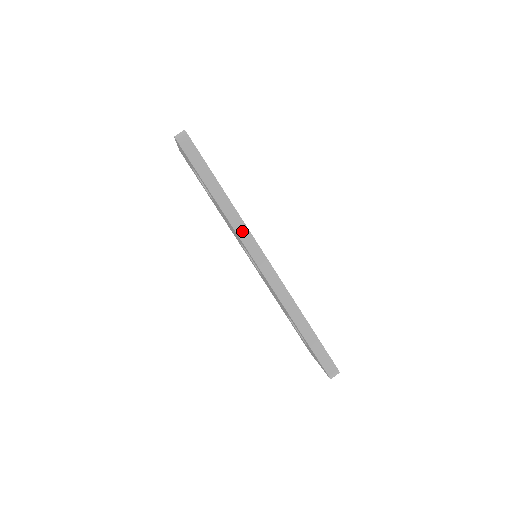
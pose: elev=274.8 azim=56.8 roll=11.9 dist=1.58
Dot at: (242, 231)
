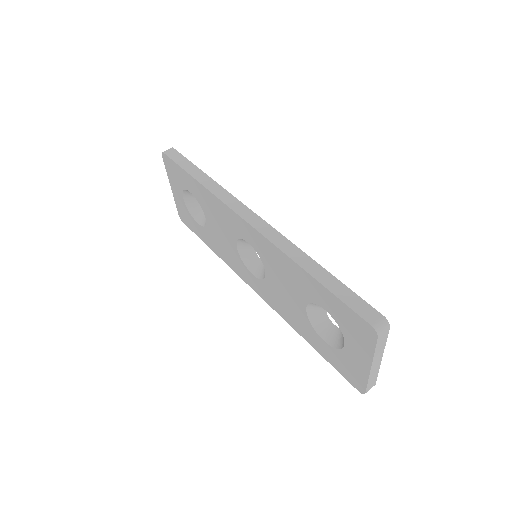
Dot at: (227, 198)
